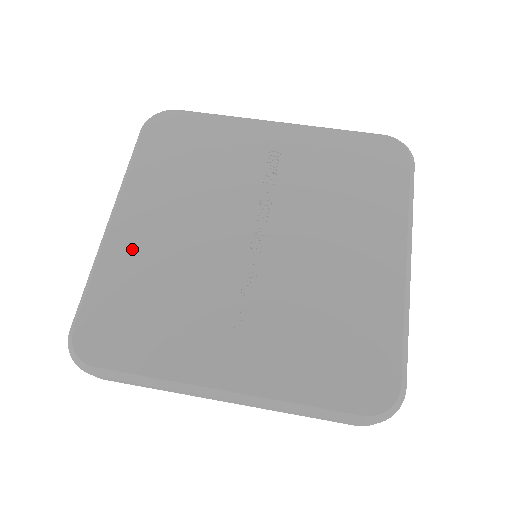
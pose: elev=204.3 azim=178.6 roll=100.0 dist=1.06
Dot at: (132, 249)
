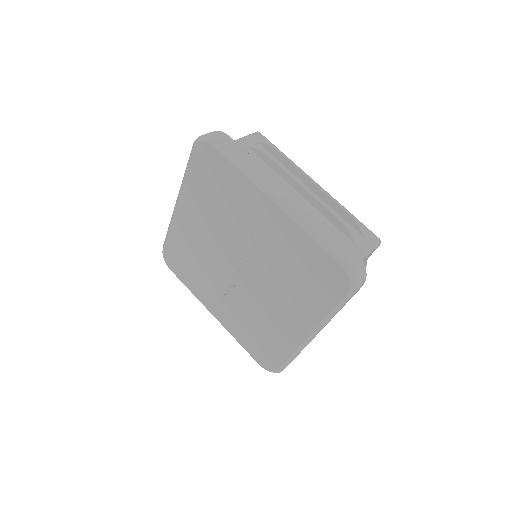
Dot at: (184, 230)
